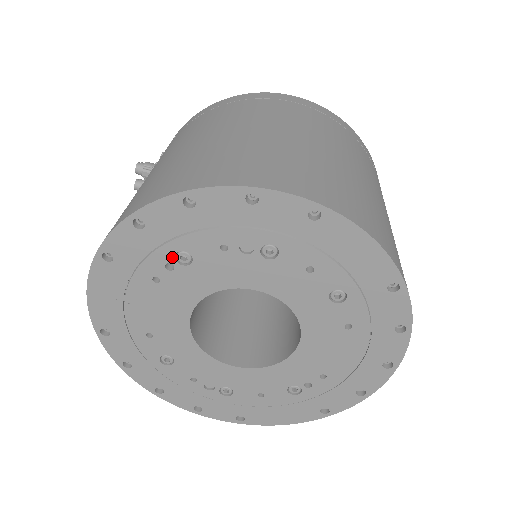
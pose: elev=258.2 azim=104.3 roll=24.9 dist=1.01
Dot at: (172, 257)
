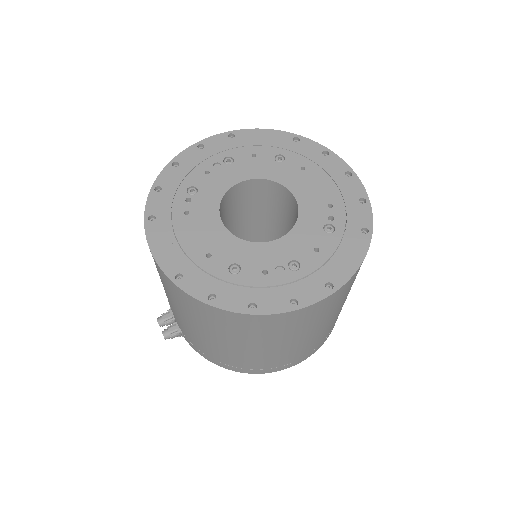
Dot at: (186, 194)
